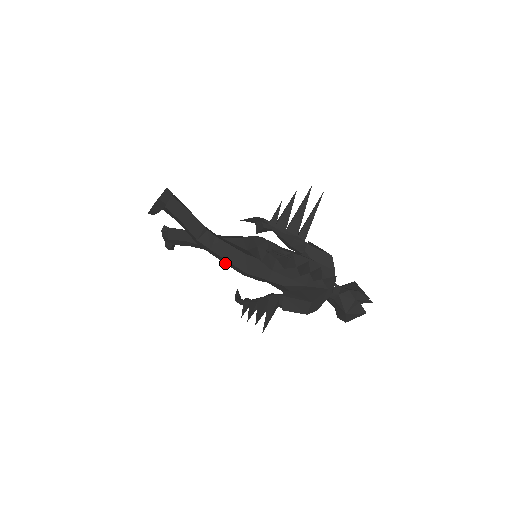
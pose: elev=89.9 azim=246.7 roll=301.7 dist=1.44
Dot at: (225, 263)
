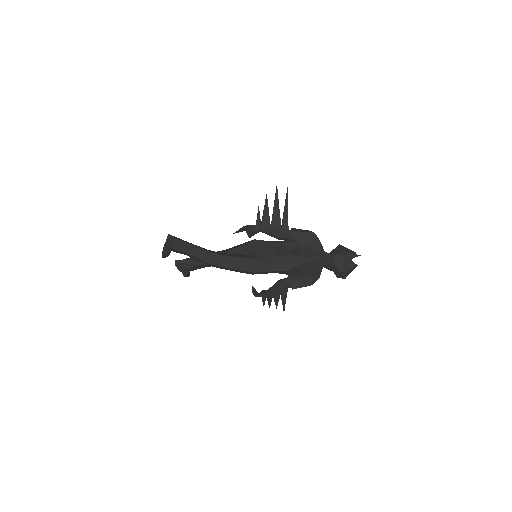
Dot at: (235, 271)
